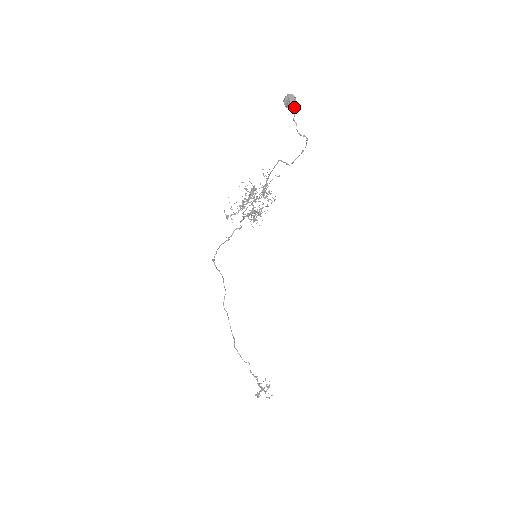
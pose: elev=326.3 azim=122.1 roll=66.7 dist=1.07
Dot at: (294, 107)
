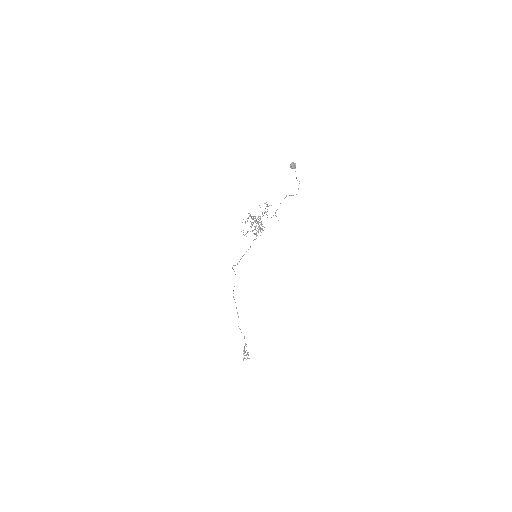
Dot at: (295, 168)
